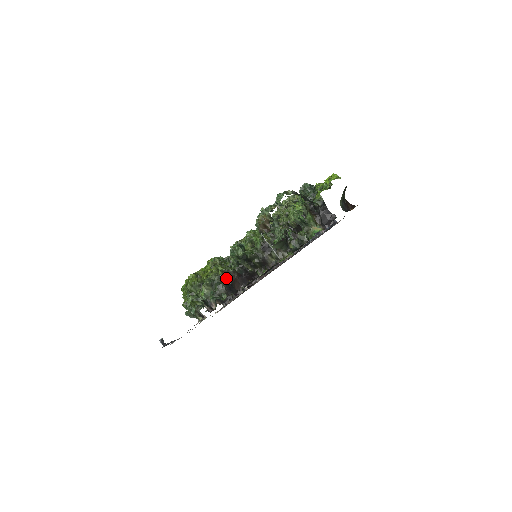
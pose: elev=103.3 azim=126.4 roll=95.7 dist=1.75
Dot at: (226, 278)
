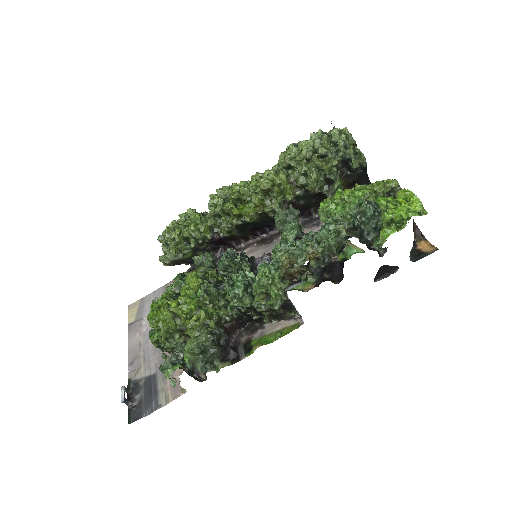
Dot at: (221, 335)
